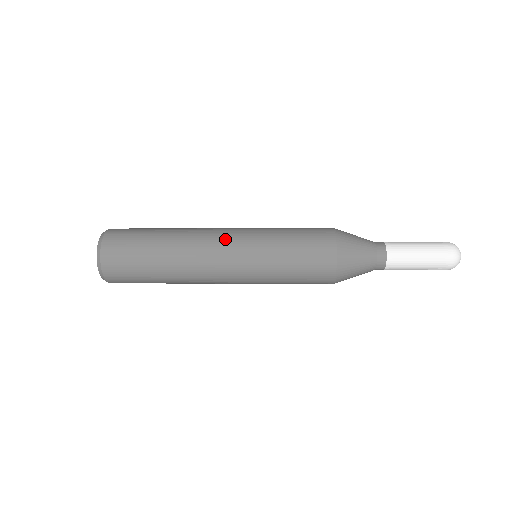
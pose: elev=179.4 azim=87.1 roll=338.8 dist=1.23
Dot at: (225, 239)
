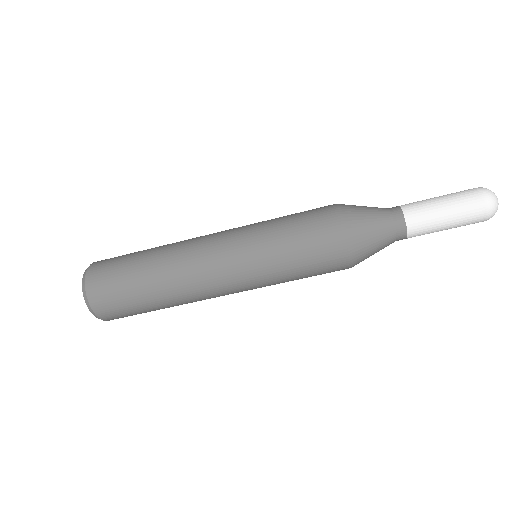
Dot at: occluded
